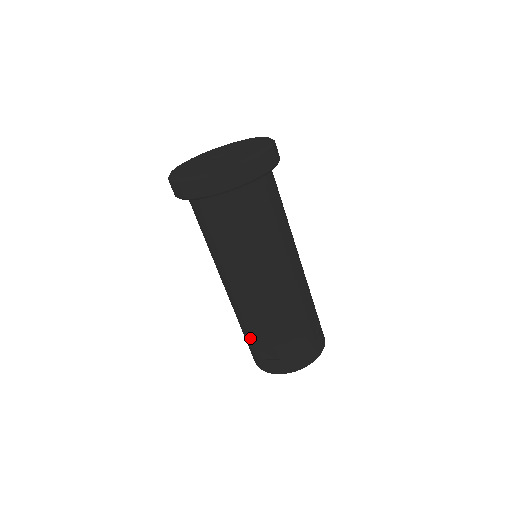
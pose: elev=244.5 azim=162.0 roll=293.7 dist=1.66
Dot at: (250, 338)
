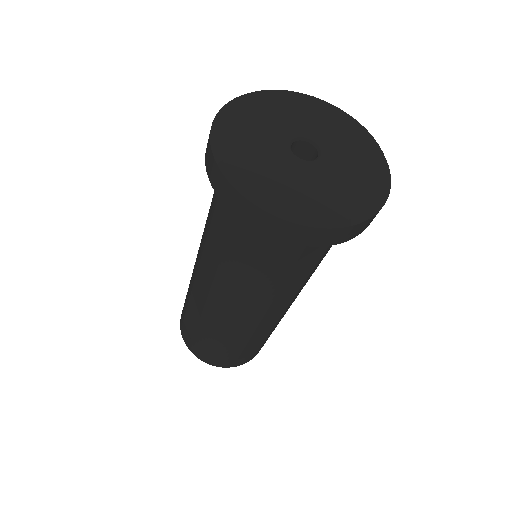
Dot at: (236, 349)
